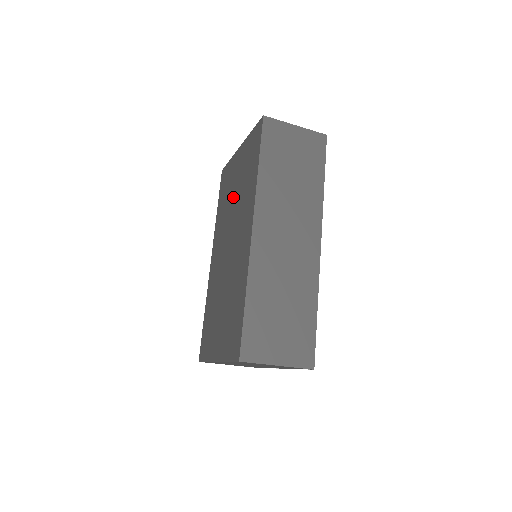
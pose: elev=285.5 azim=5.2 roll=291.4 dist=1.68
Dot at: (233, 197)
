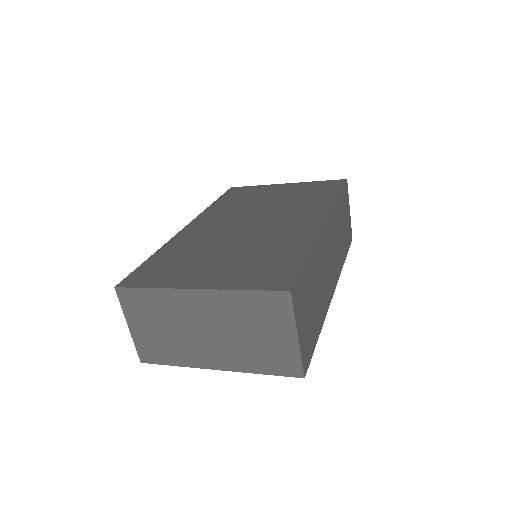
Dot at: (267, 201)
